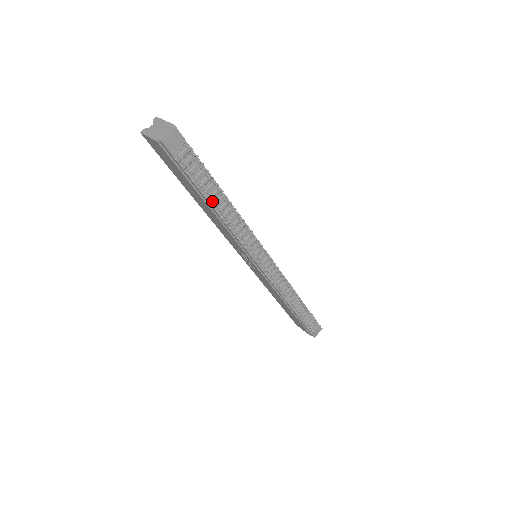
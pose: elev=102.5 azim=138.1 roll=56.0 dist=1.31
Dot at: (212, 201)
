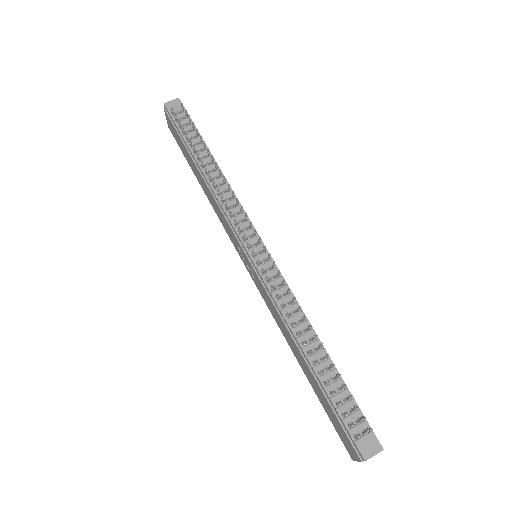
Dot at: (199, 159)
